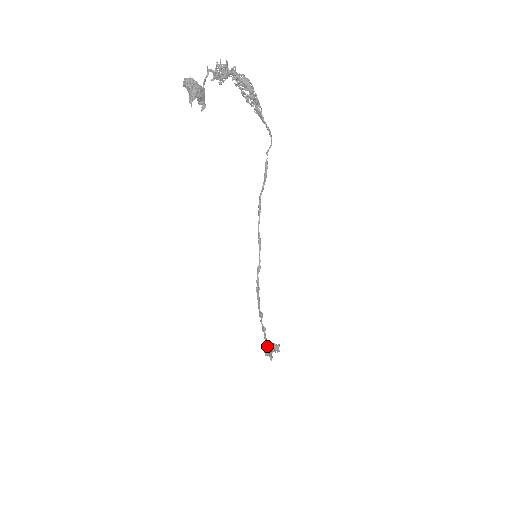
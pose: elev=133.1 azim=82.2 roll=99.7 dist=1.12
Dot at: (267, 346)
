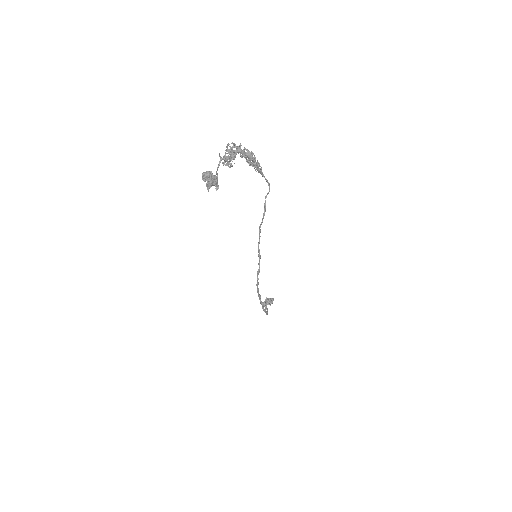
Dot at: (264, 311)
